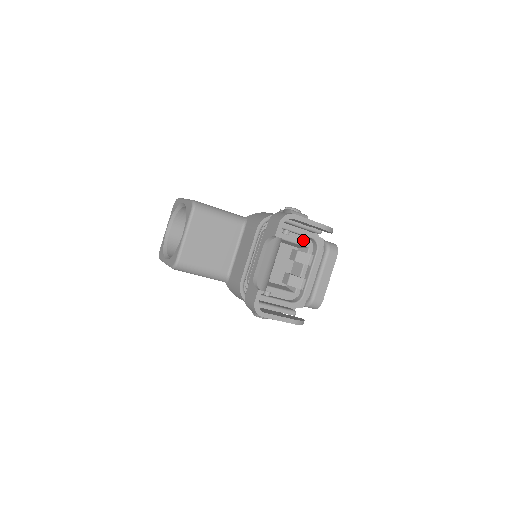
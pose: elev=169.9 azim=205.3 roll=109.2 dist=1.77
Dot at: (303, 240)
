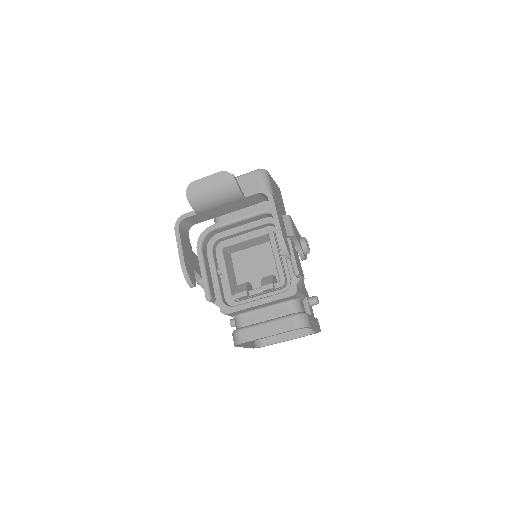
Dot at: (285, 272)
